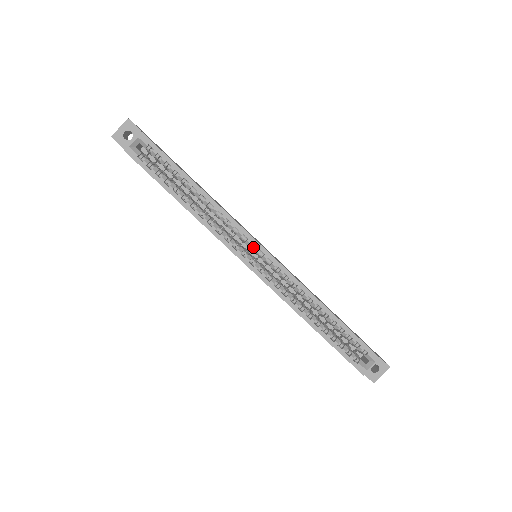
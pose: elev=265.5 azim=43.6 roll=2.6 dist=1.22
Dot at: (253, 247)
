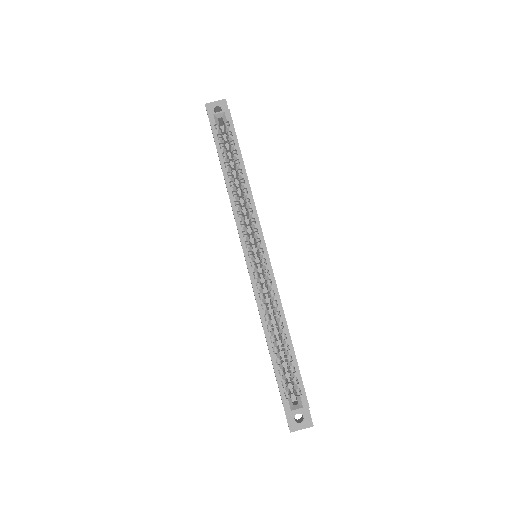
Dot at: (258, 243)
